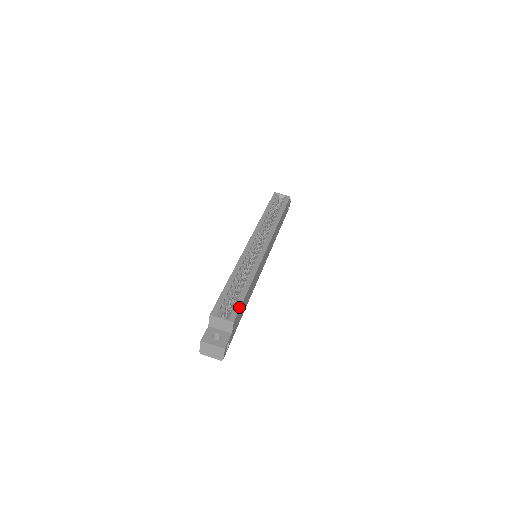
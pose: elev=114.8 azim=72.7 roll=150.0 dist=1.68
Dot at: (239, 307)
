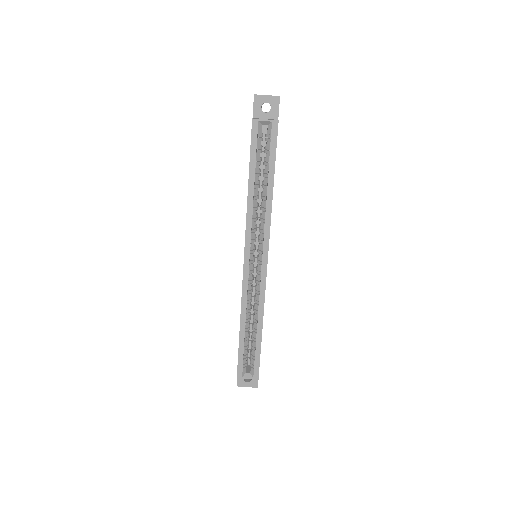
Dot at: (259, 362)
